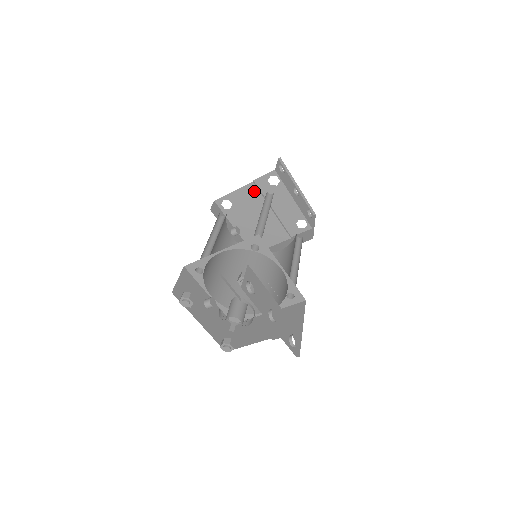
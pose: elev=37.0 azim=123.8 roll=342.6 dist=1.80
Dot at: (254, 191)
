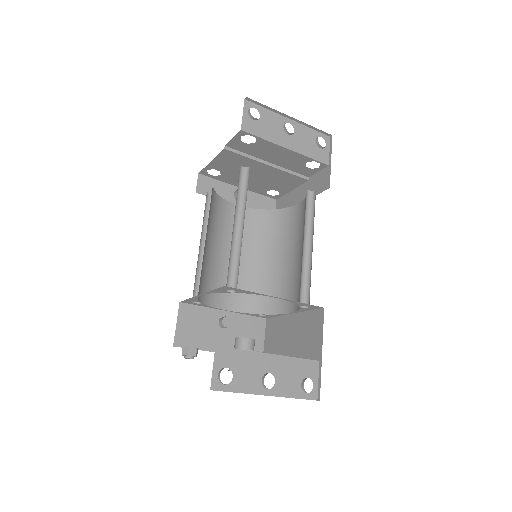
Dot at: (233, 155)
